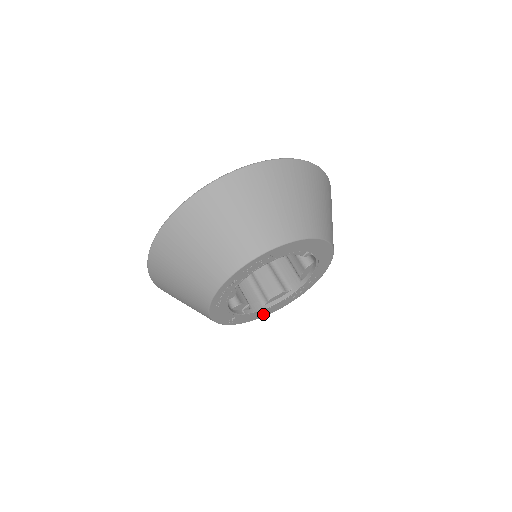
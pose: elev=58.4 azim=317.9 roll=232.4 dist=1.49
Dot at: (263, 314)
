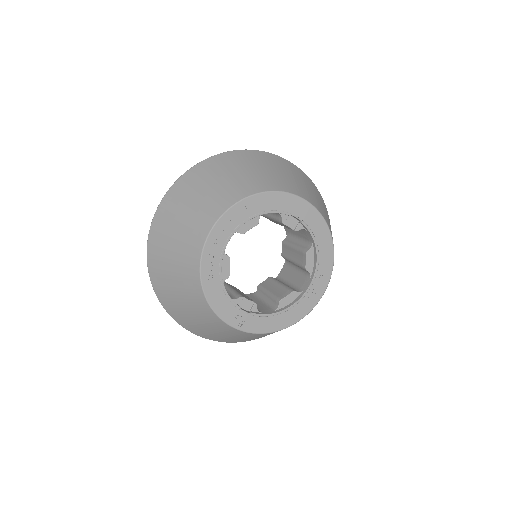
Dot at: (278, 324)
